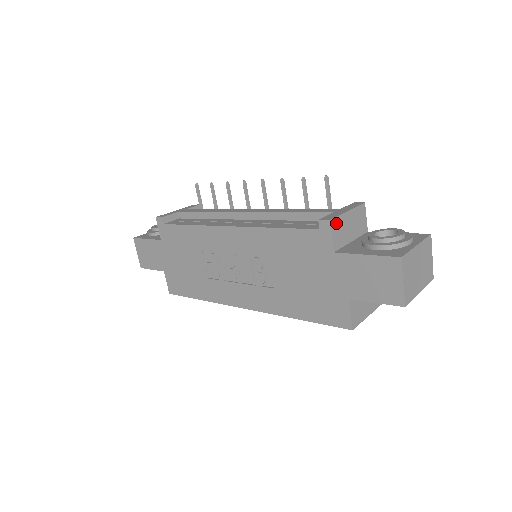
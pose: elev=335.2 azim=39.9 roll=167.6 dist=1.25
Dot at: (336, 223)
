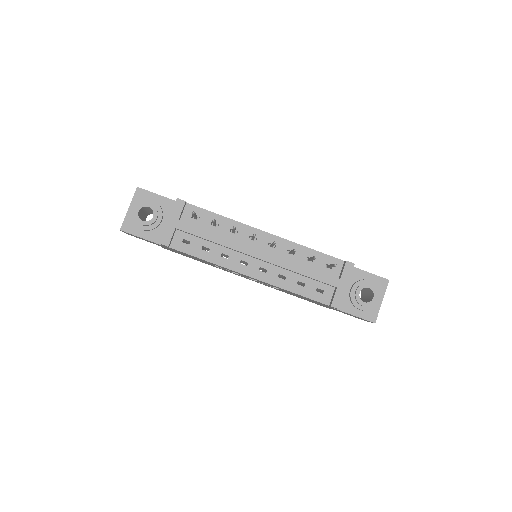
Dot at: (340, 302)
